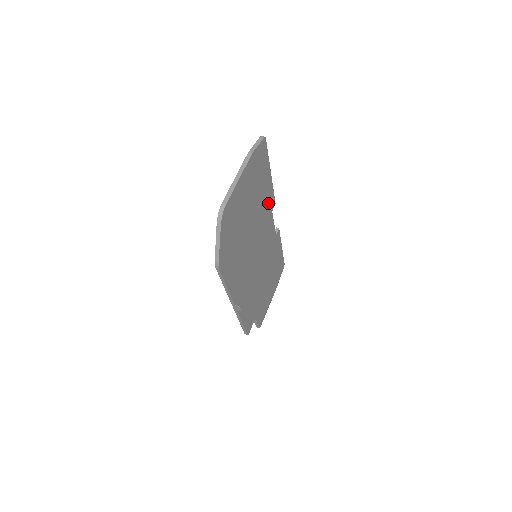
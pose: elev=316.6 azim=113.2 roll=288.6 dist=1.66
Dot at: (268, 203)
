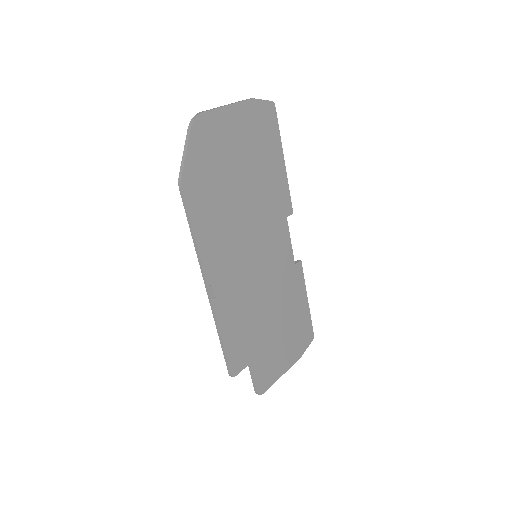
Dot at: (279, 197)
